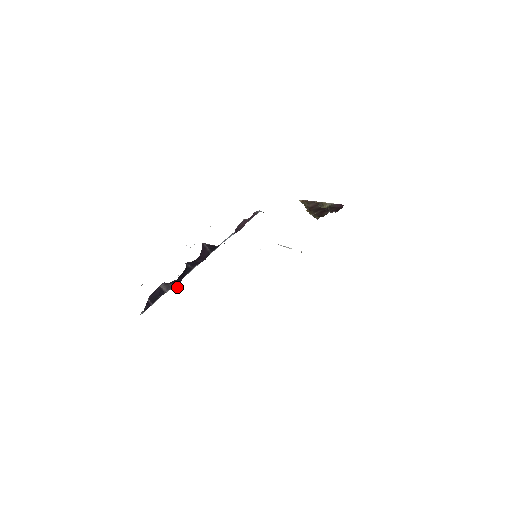
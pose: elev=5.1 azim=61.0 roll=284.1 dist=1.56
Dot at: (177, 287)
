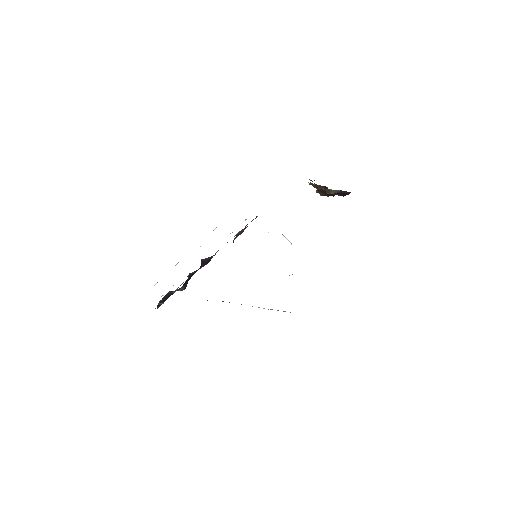
Dot at: (184, 288)
